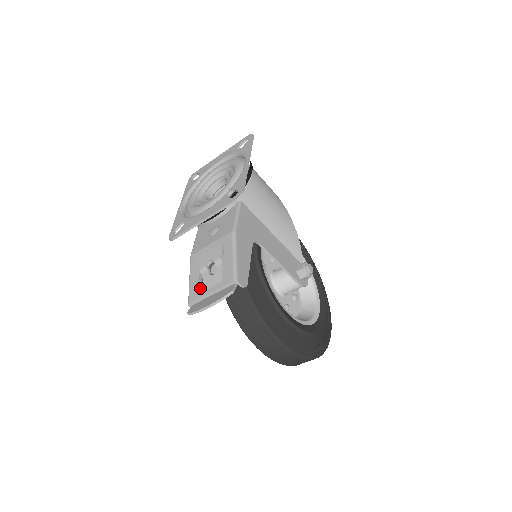
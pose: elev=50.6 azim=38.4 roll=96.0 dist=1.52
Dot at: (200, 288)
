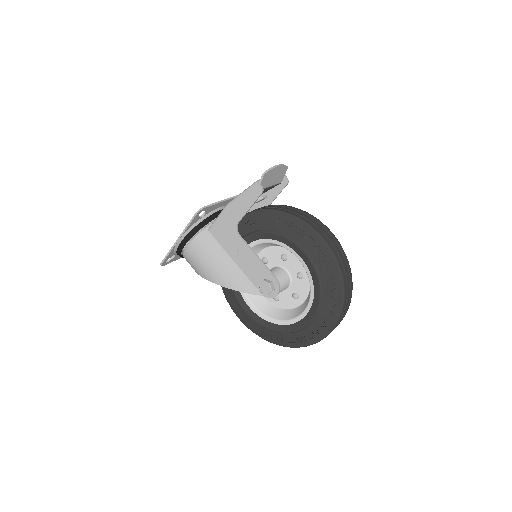
Dot at: occluded
